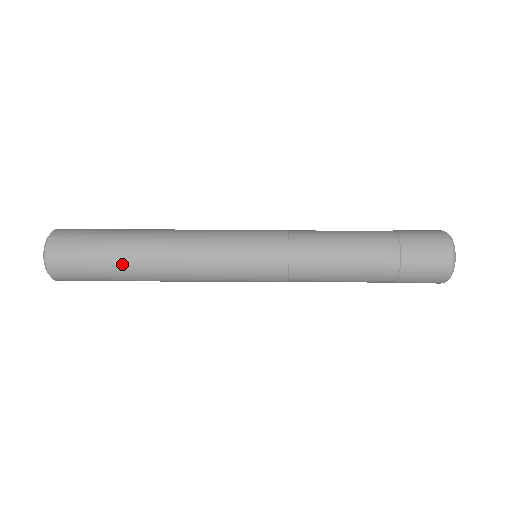
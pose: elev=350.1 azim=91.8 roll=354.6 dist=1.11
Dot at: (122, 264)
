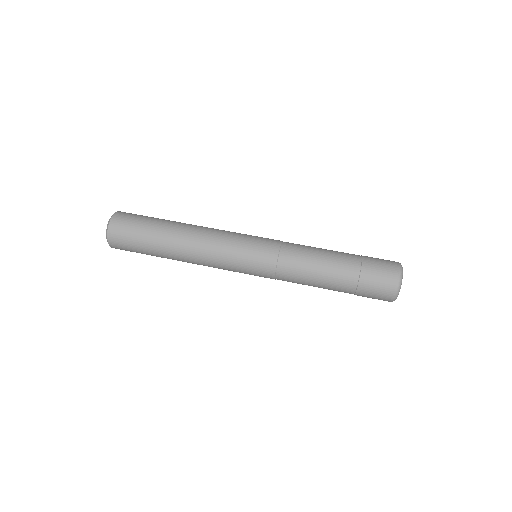
Dot at: (160, 253)
